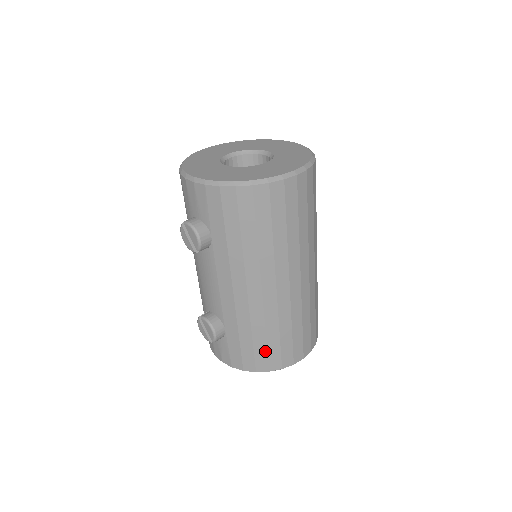
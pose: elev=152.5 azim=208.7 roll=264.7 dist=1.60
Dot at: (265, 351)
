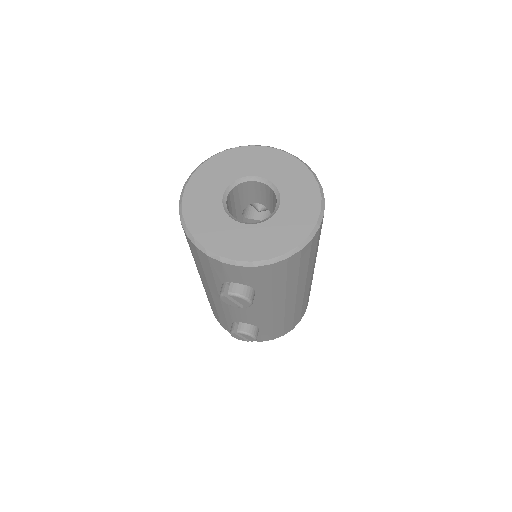
Dot at: (292, 323)
